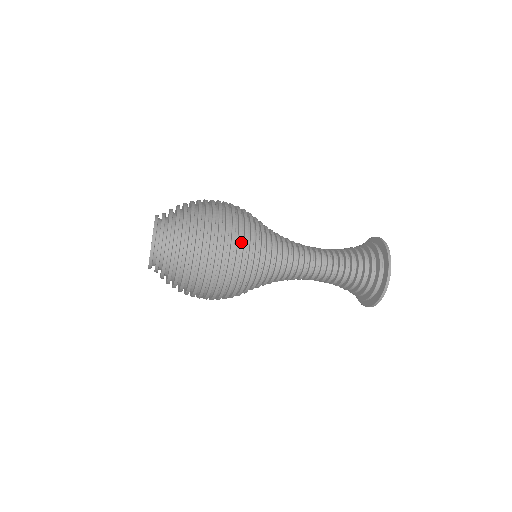
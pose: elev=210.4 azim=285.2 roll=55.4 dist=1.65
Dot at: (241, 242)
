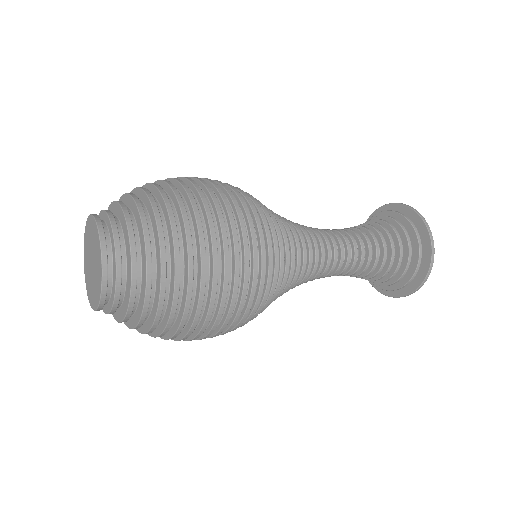
Dot at: occluded
